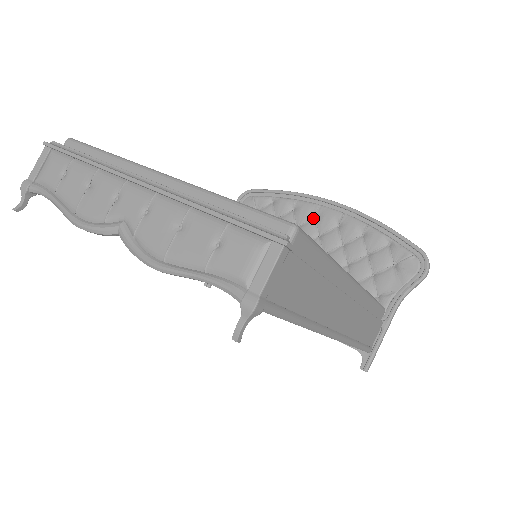
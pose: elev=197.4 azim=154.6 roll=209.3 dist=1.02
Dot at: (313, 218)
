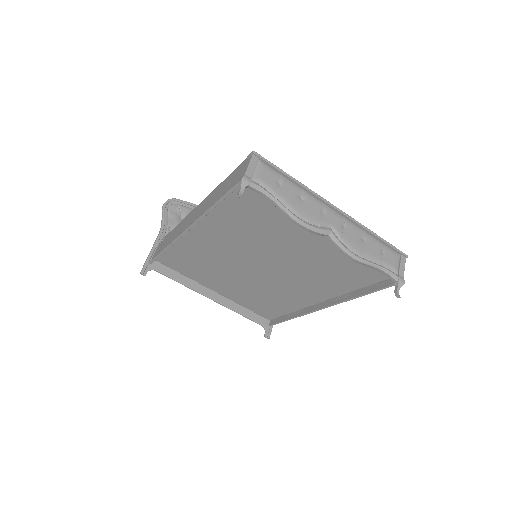
Dot at: occluded
